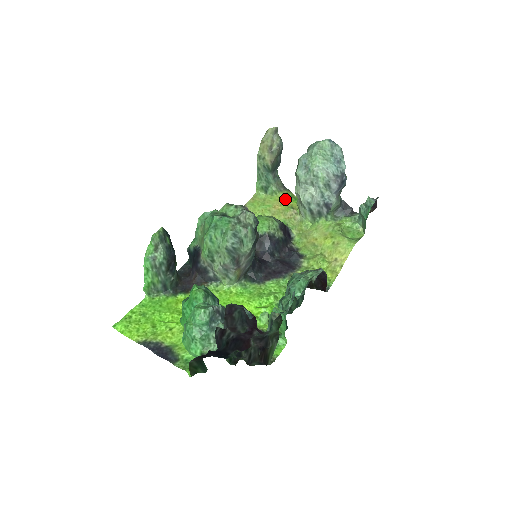
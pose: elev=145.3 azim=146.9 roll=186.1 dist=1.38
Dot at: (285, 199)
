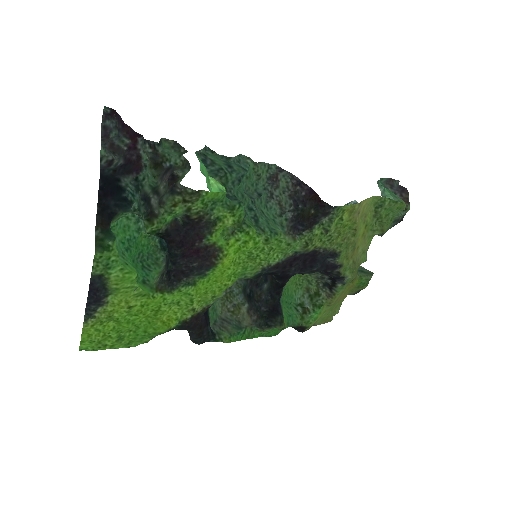
Dot at: (349, 289)
